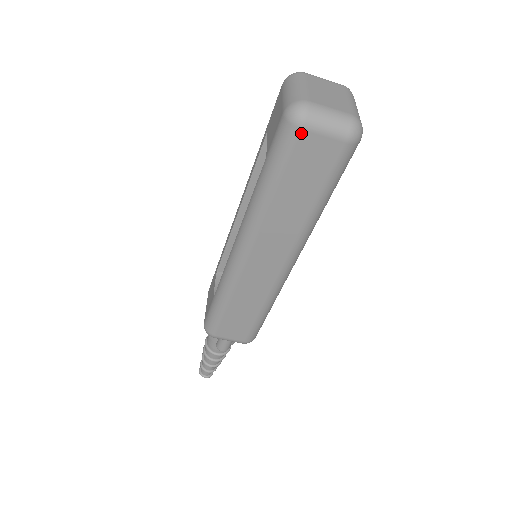
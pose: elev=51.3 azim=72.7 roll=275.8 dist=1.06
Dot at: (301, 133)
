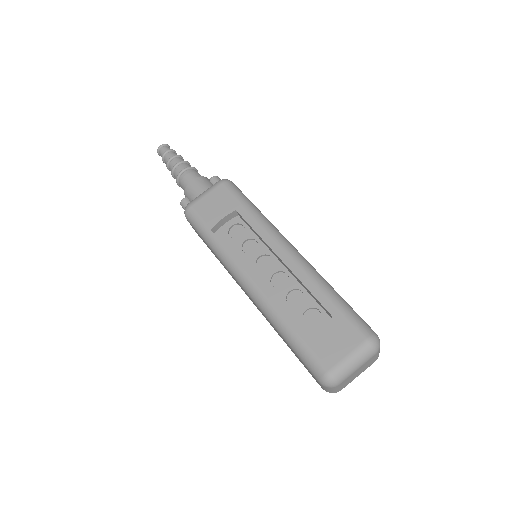
Dot at: (317, 380)
